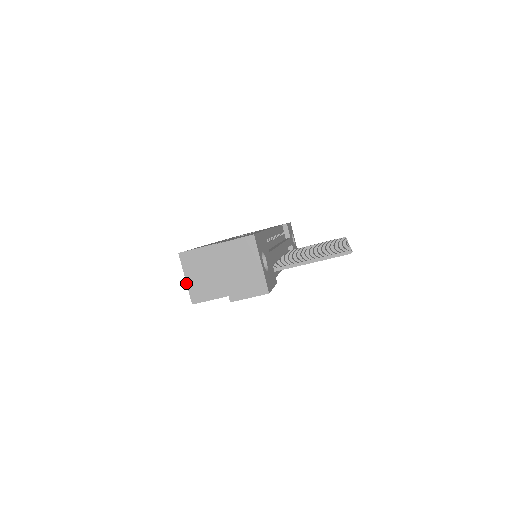
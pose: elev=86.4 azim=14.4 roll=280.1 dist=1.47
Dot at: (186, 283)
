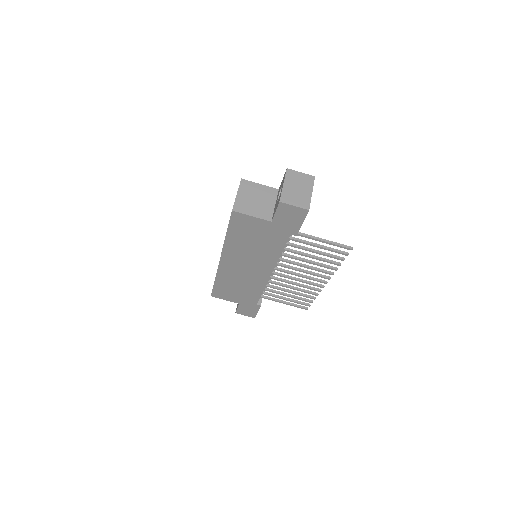
Dot at: (236, 197)
